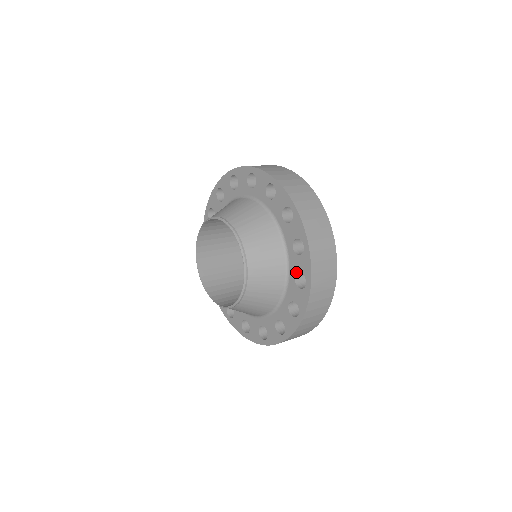
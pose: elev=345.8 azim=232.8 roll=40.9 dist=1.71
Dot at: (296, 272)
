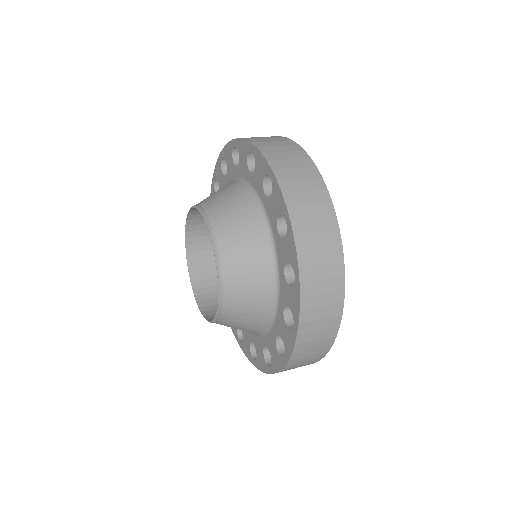
Dot at: (268, 348)
